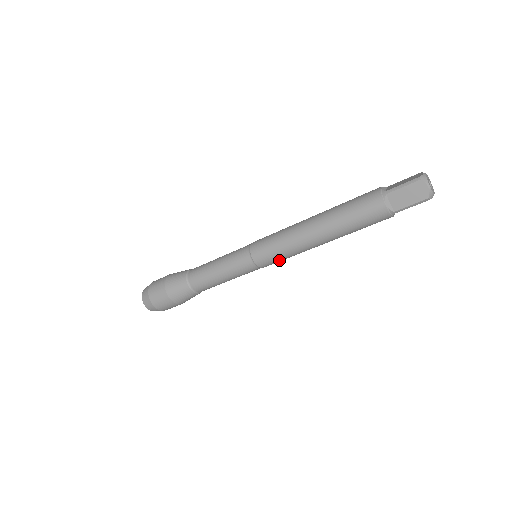
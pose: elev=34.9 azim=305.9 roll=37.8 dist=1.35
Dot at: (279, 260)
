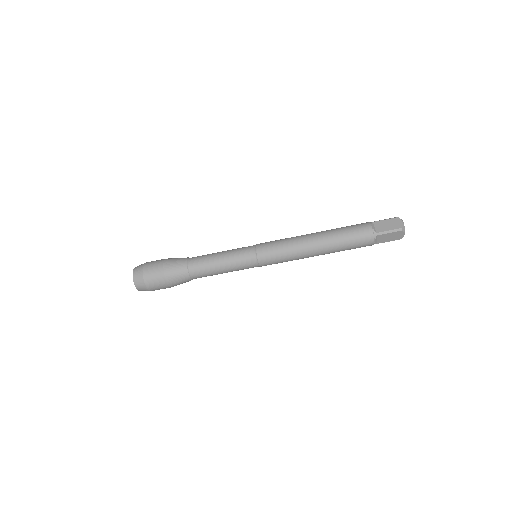
Dot at: (276, 256)
